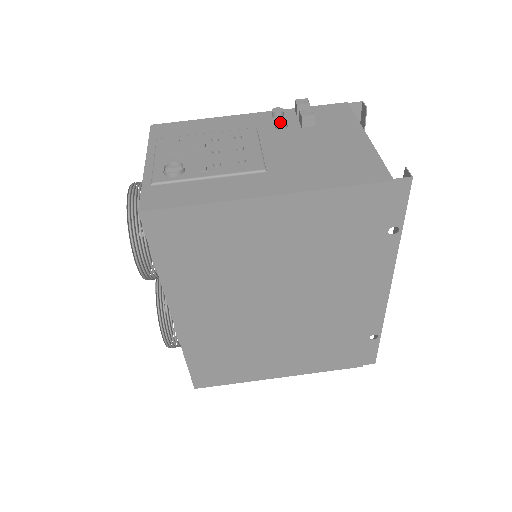
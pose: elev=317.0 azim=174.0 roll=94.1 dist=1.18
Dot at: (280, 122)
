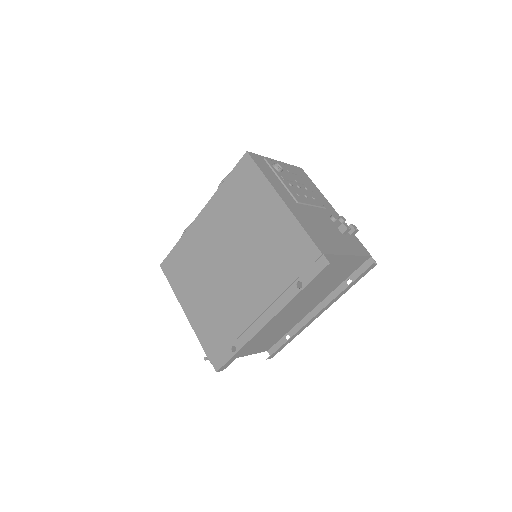
Dot at: (334, 216)
